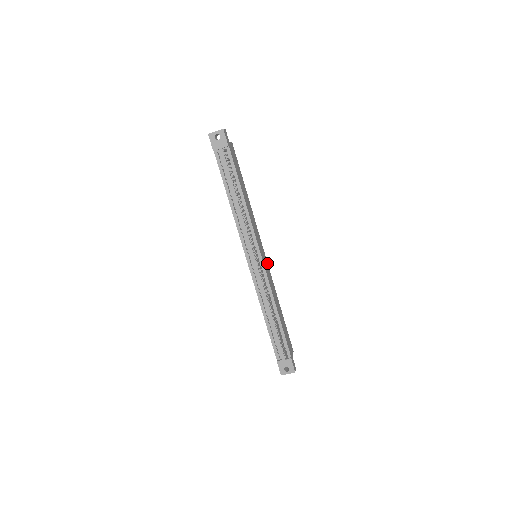
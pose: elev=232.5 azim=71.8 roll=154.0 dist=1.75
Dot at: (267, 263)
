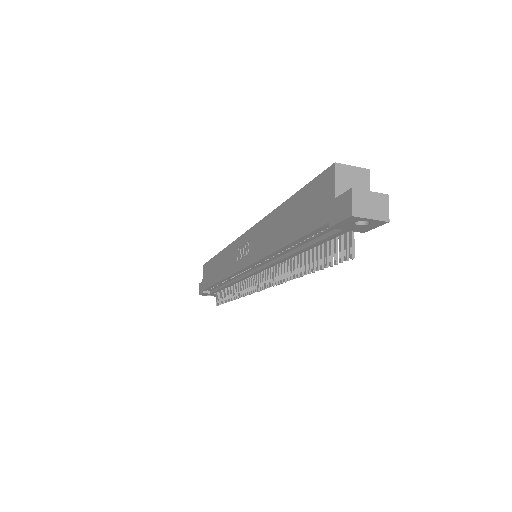
Dot at: occluded
